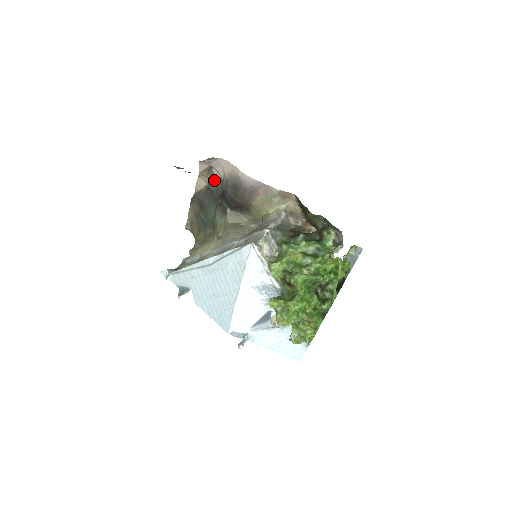
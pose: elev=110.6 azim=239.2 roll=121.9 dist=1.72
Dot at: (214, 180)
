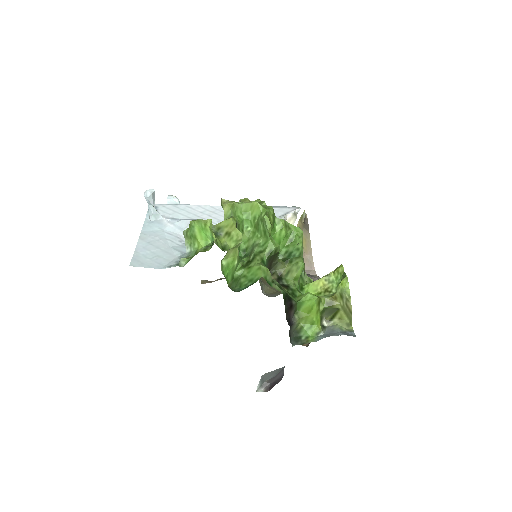
Dot at: occluded
